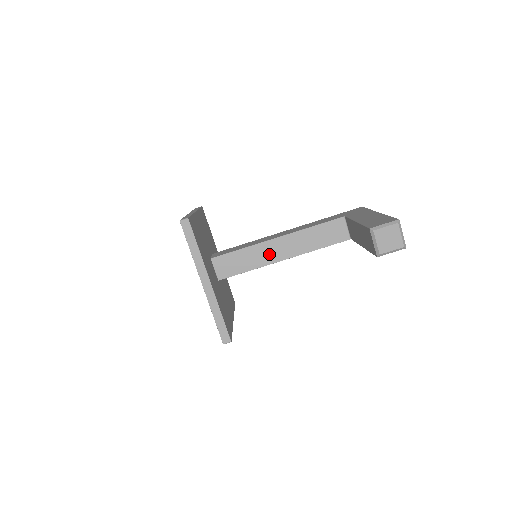
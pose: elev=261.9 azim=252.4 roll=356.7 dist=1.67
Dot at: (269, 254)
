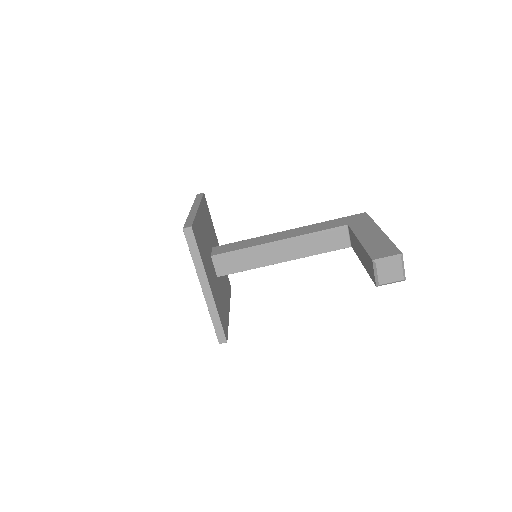
Dot at: (269, 256)
